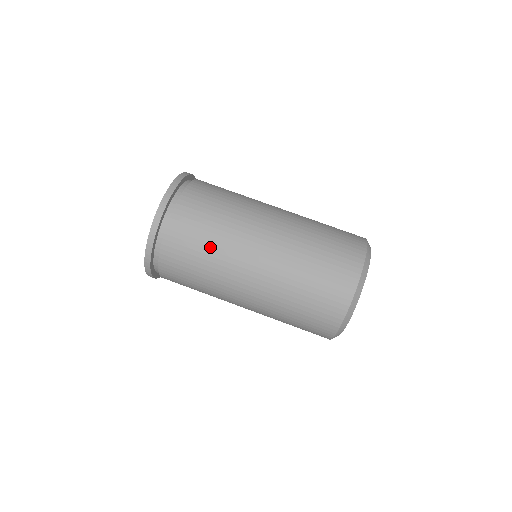
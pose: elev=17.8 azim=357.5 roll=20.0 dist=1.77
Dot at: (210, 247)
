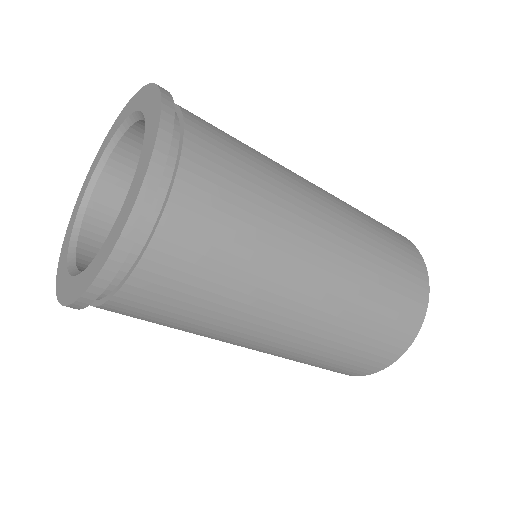
Dot at: (252, 244)
